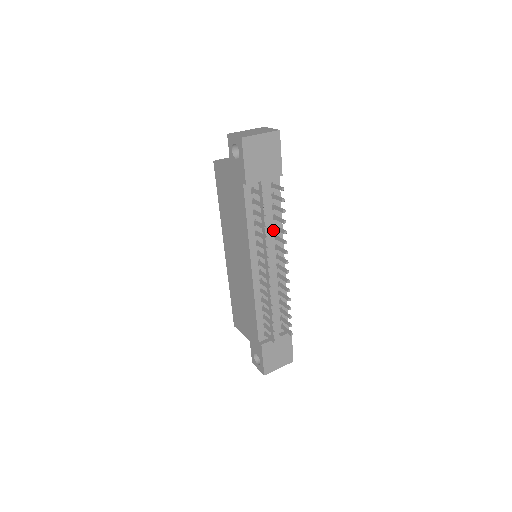
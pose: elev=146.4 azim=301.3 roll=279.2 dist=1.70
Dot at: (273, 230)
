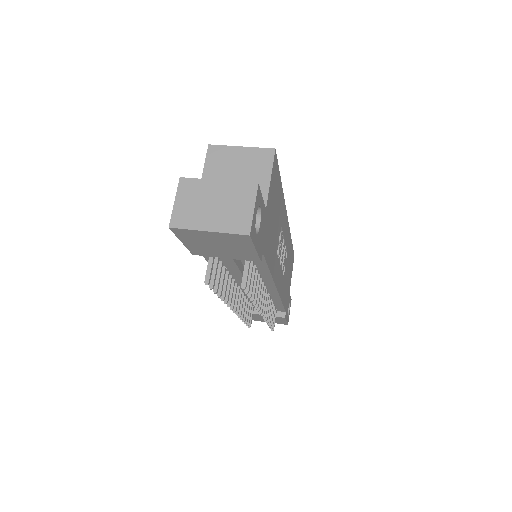
Dot at: occluded
